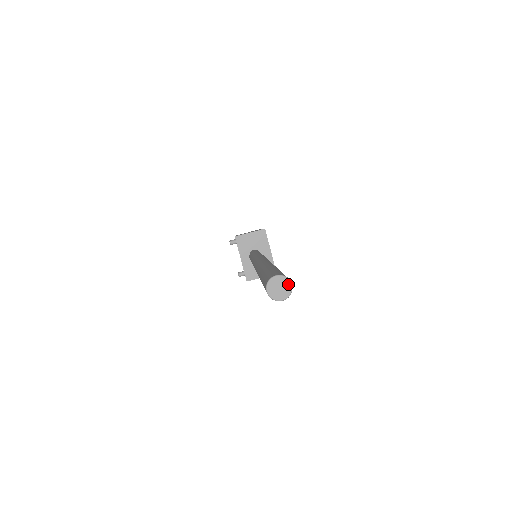
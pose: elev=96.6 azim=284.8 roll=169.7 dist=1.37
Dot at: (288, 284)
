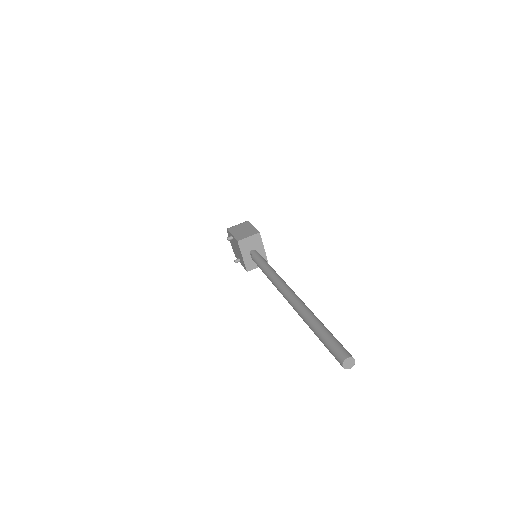
Dot at: (353, 361)
